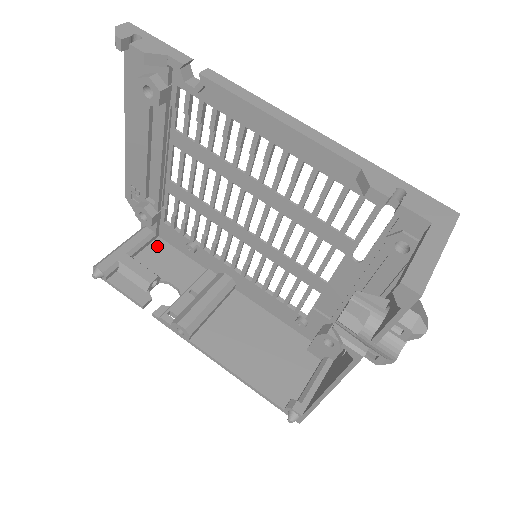
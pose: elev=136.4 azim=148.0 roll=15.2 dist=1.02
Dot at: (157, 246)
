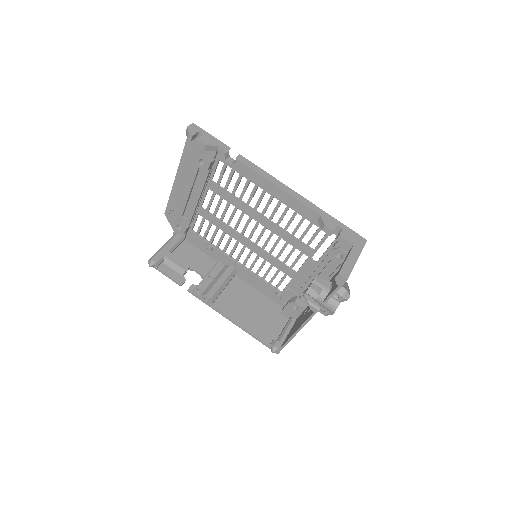
Dot at: (185, 246)
